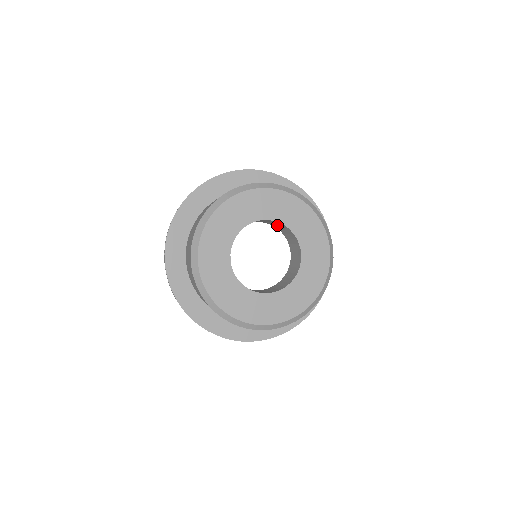
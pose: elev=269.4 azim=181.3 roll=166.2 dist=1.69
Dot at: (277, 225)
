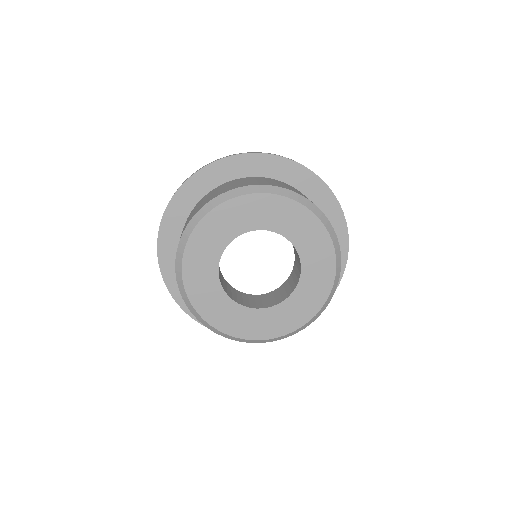
Dot at: (296, 252)
